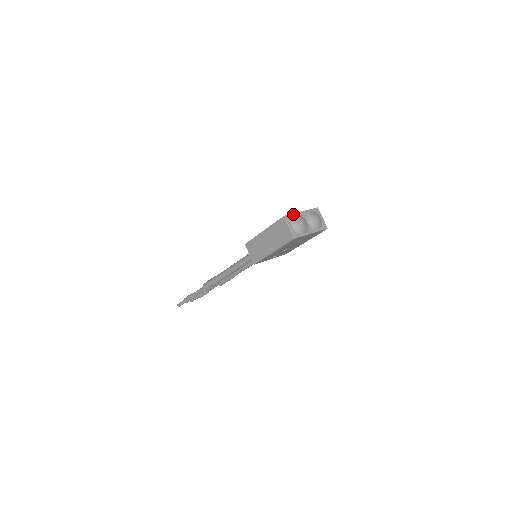
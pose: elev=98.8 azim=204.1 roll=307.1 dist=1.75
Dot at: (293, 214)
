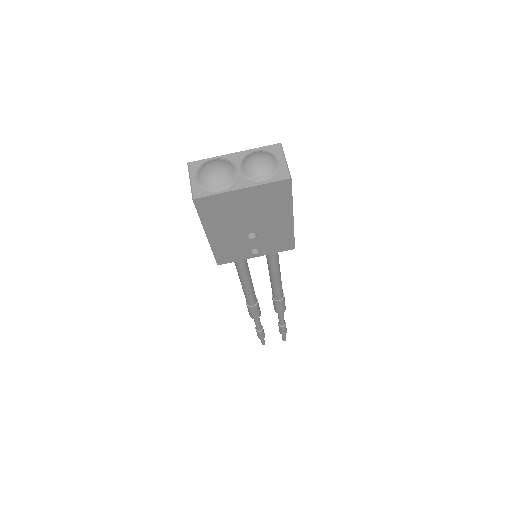
Dot at: (210, 159)
